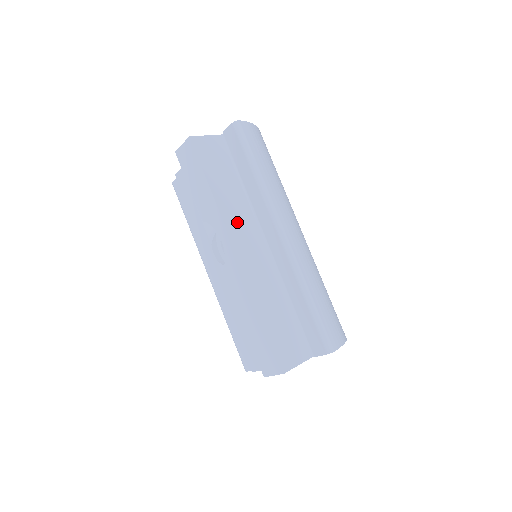
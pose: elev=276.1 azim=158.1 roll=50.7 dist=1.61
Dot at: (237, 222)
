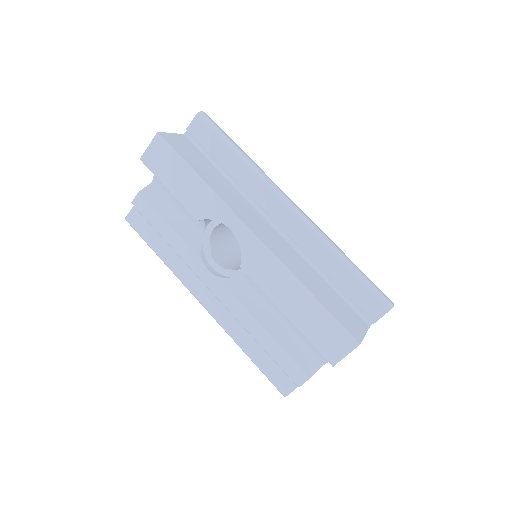
Dot at: (239, 207)
